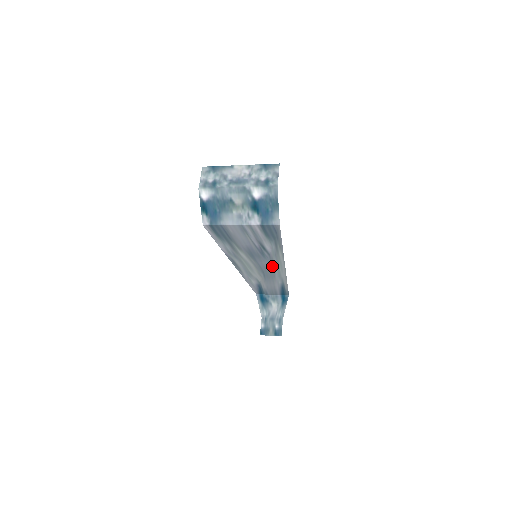
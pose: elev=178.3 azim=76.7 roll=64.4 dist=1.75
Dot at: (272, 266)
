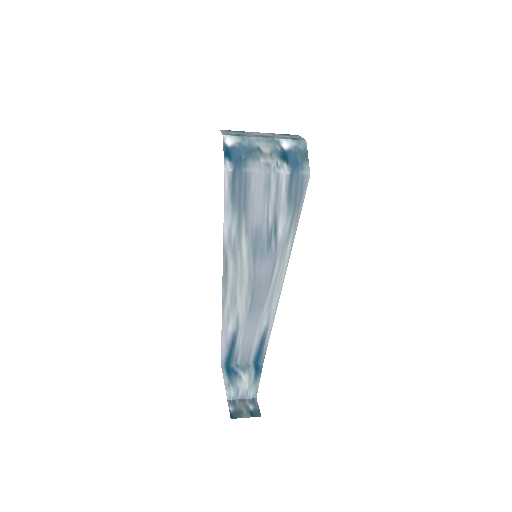
Dot at: (269, 278)
